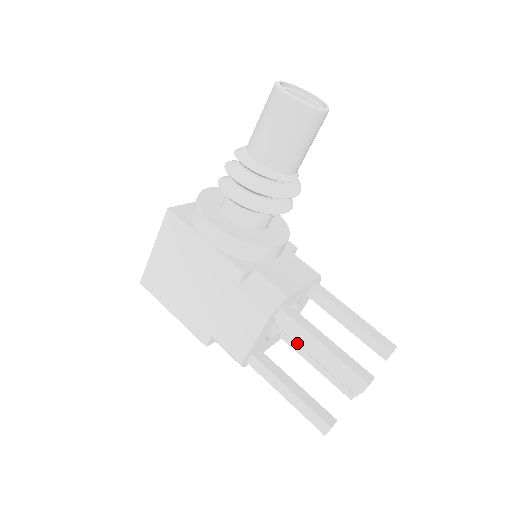
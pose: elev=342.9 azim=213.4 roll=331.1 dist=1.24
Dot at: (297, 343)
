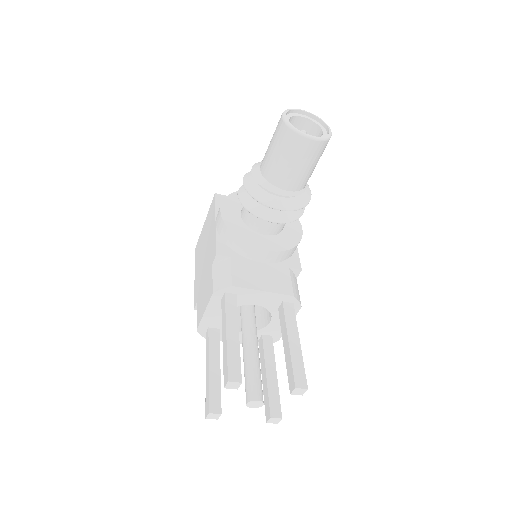
Dot at: (242, 339)
